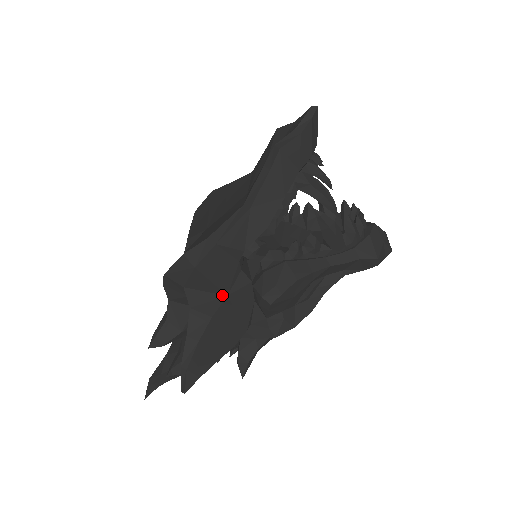
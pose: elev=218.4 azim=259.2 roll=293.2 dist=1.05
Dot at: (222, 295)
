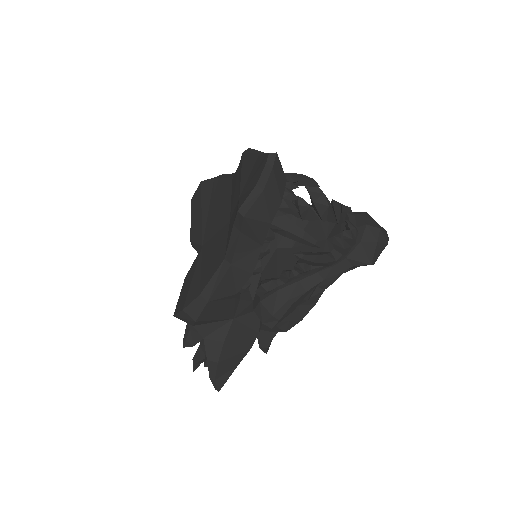
Dot at: (229, 320)
